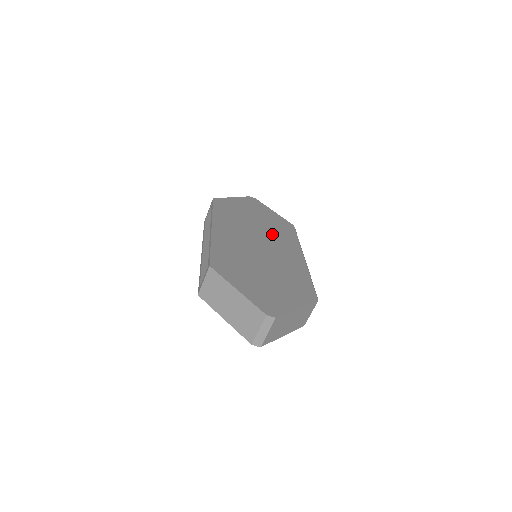
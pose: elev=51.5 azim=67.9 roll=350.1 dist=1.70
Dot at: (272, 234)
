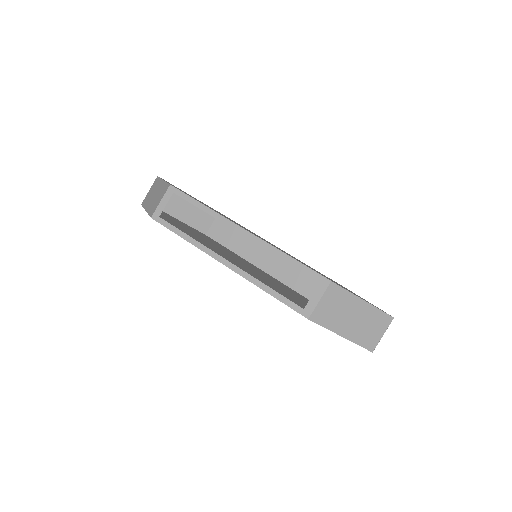
Dot at: occluded
